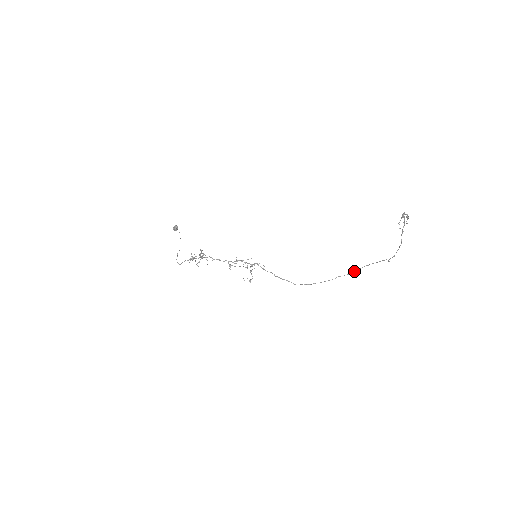
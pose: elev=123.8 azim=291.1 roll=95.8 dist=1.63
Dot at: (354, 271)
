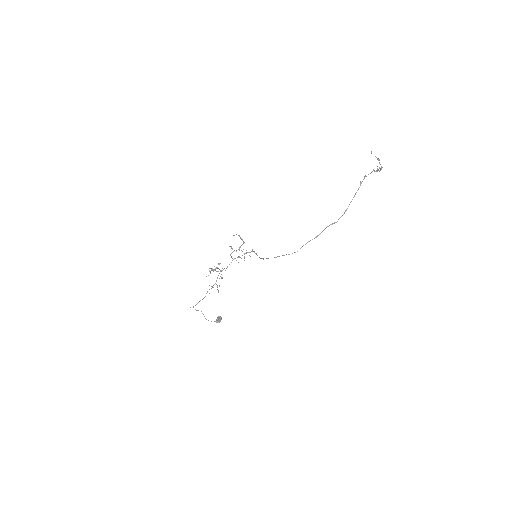
Dot at: (332, 224)
